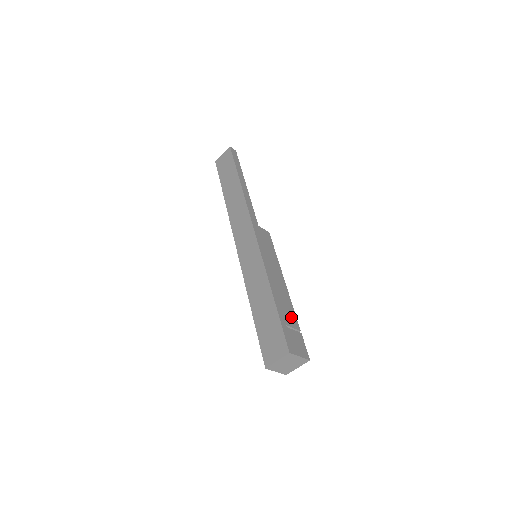
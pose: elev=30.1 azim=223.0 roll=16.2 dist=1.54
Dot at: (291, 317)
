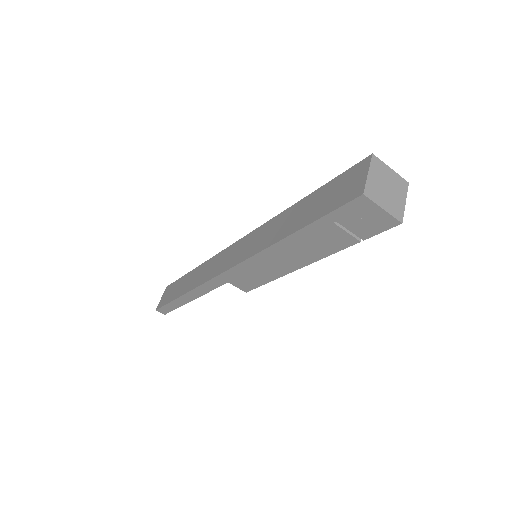
Dot at: occluded
